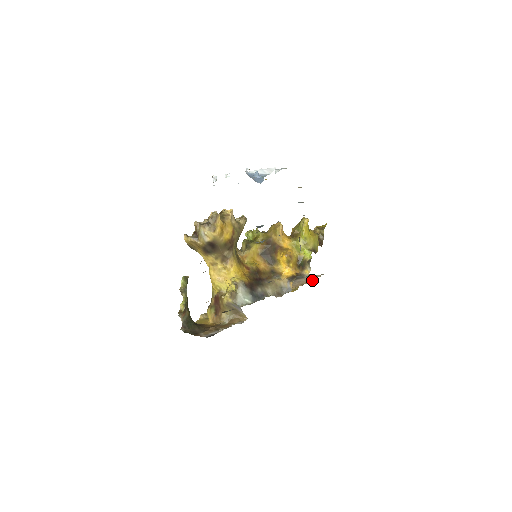
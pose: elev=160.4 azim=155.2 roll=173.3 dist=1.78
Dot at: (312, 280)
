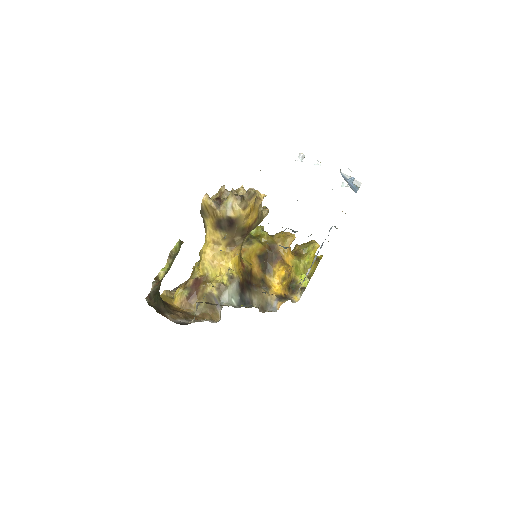
Dot at: occluded
